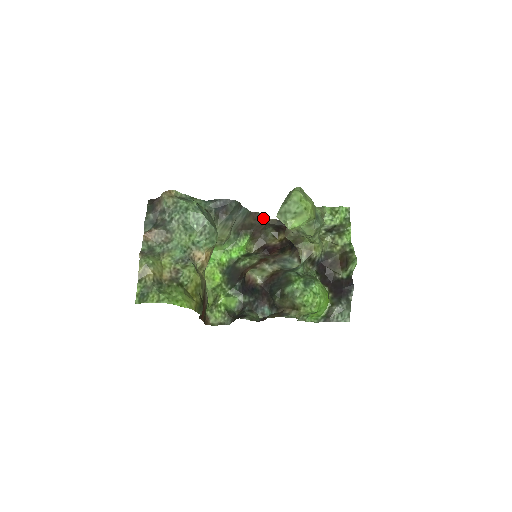
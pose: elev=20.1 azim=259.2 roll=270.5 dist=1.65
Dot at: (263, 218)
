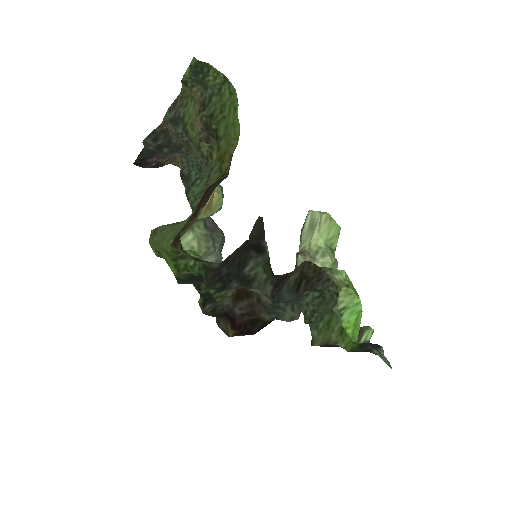
Dot at: occluded
